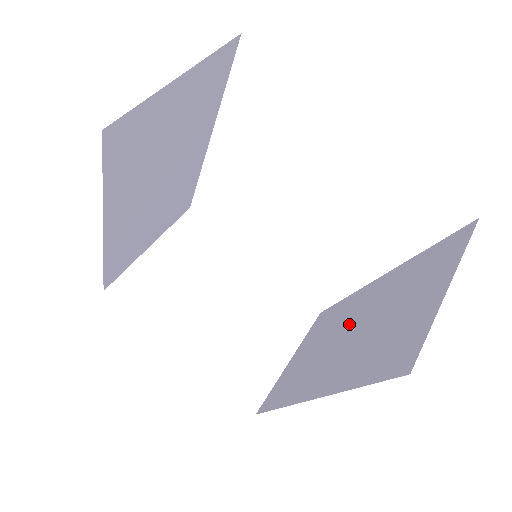
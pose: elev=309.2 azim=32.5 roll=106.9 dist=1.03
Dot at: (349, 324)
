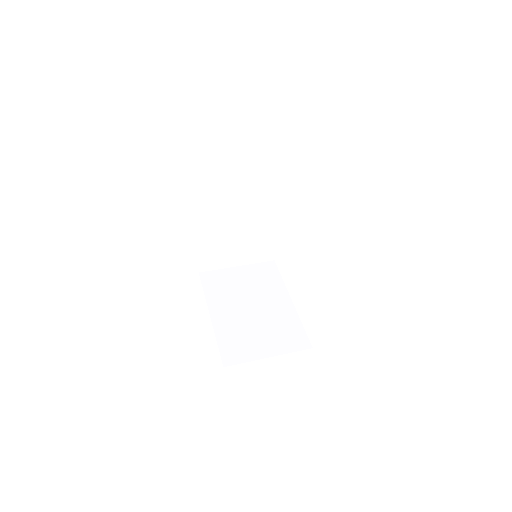
Dot at: occluded
